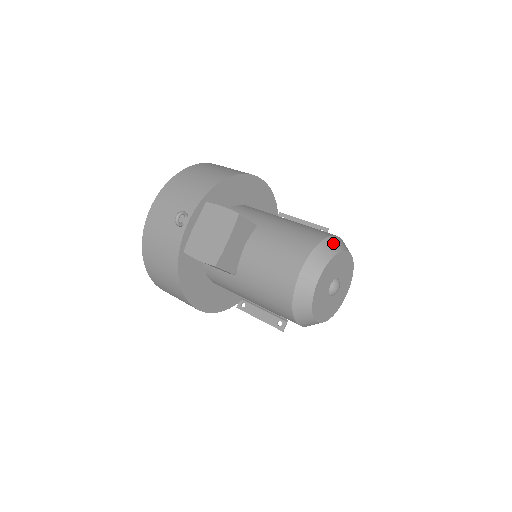
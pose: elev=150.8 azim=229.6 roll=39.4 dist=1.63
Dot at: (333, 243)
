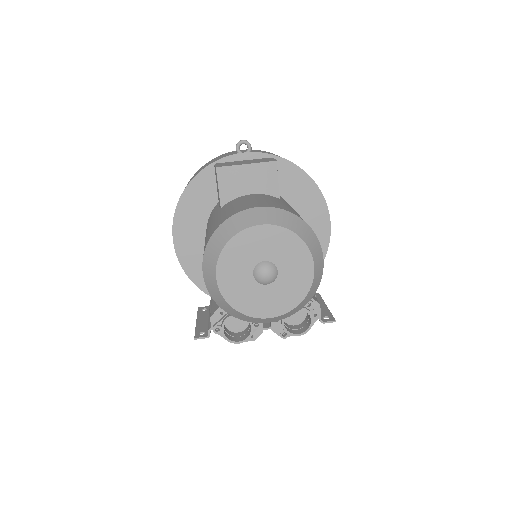
Dot at: (310, 235)
